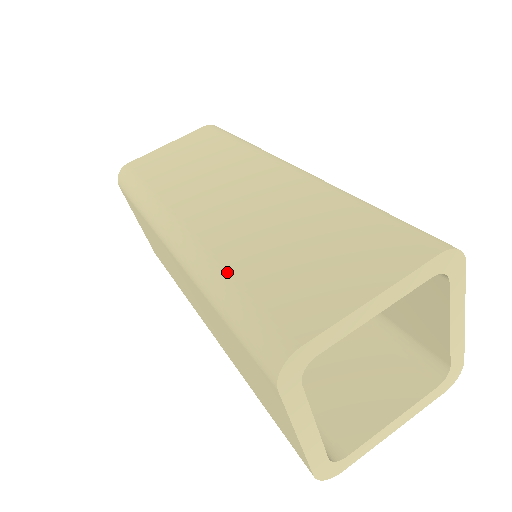
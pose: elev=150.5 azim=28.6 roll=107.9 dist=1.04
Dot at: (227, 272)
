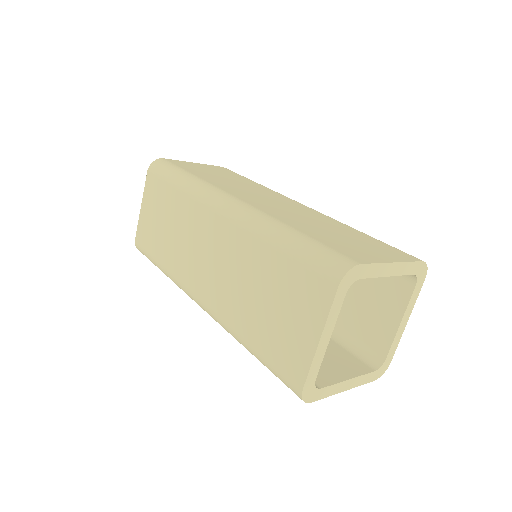
Dot at: (244, 339)
